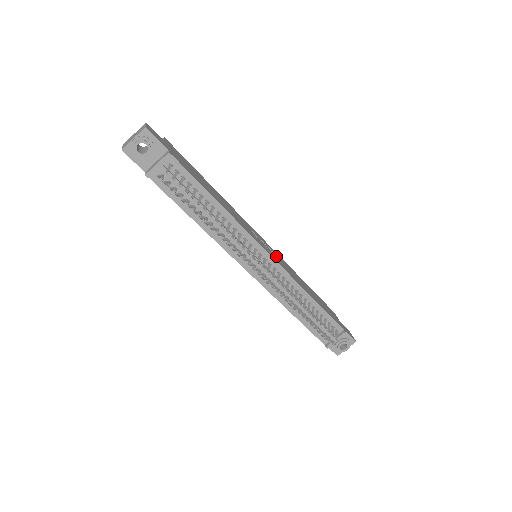
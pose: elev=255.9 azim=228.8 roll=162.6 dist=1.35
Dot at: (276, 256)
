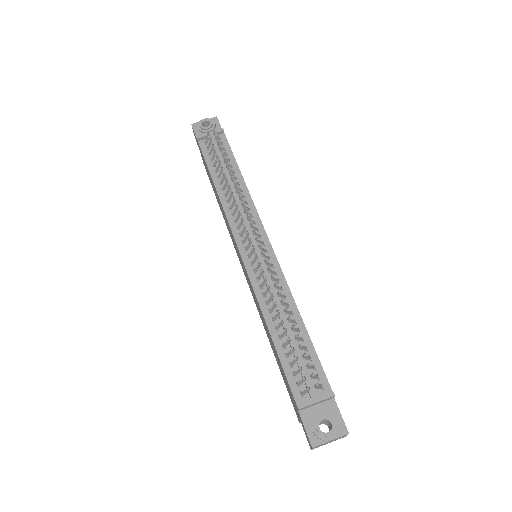
Dot at: occluded
